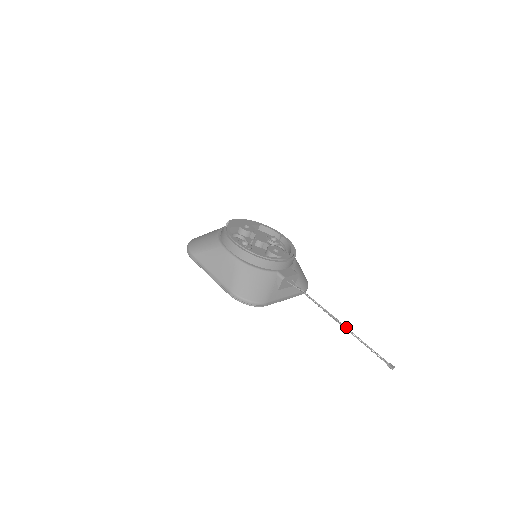
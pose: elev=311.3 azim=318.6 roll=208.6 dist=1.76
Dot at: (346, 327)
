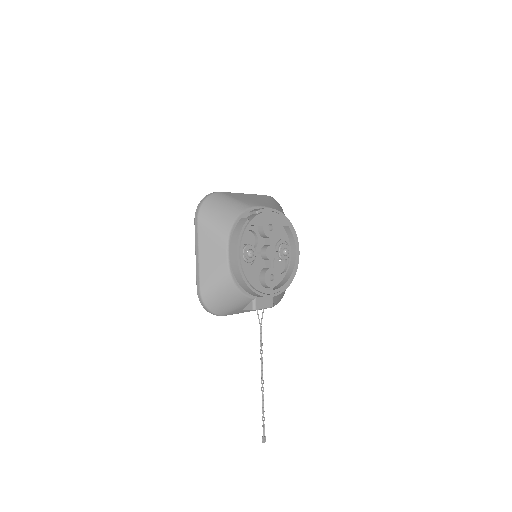
Dot at: occluded
